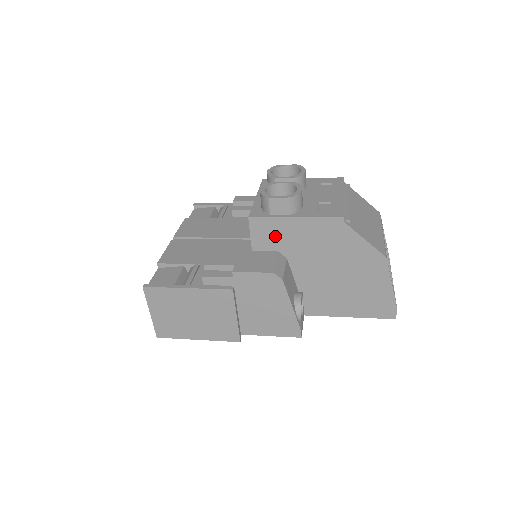
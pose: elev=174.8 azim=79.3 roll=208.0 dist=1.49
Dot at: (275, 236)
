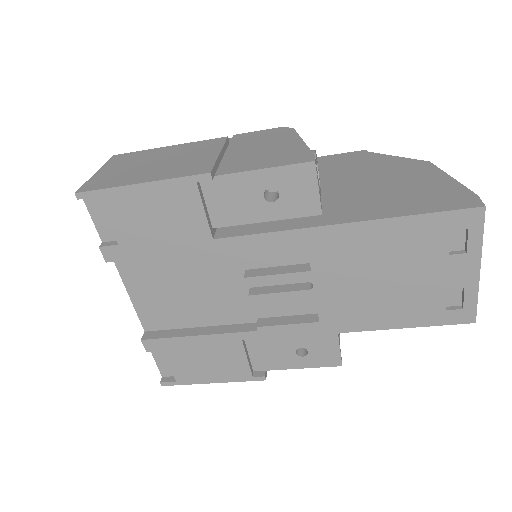
Dot at: occluded
